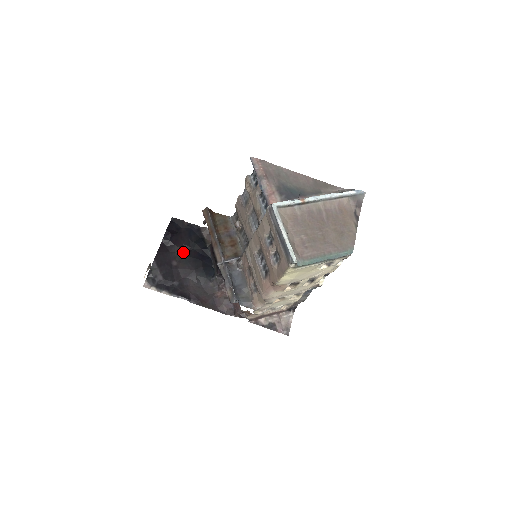
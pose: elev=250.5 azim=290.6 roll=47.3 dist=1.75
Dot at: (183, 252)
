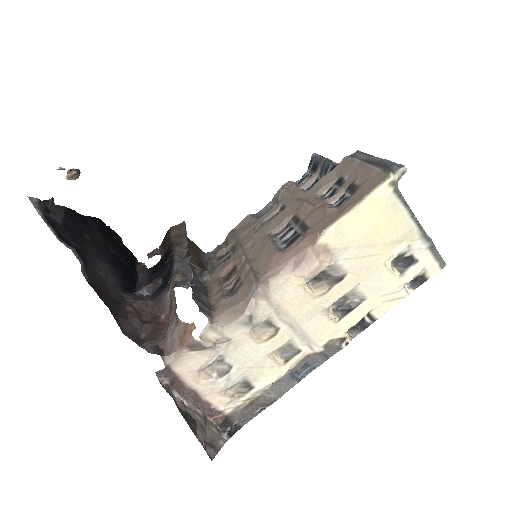
Dot at: (106, 244)
